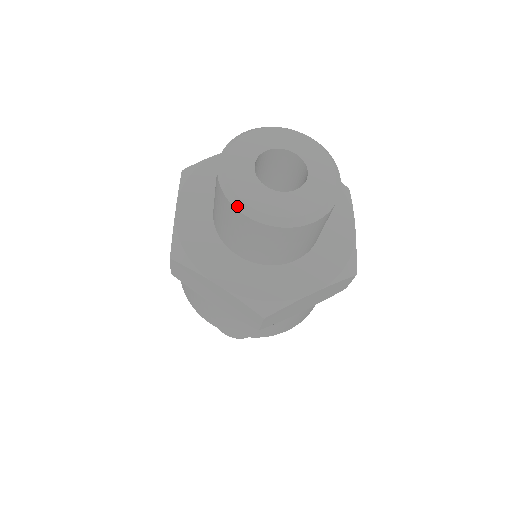
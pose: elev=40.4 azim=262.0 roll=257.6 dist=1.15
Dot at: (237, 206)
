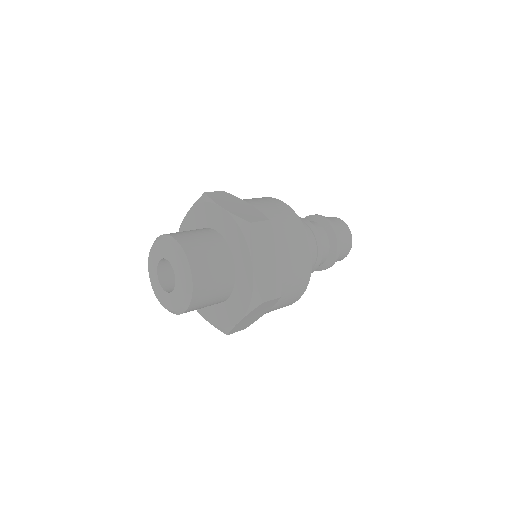
Dot at: occluded
